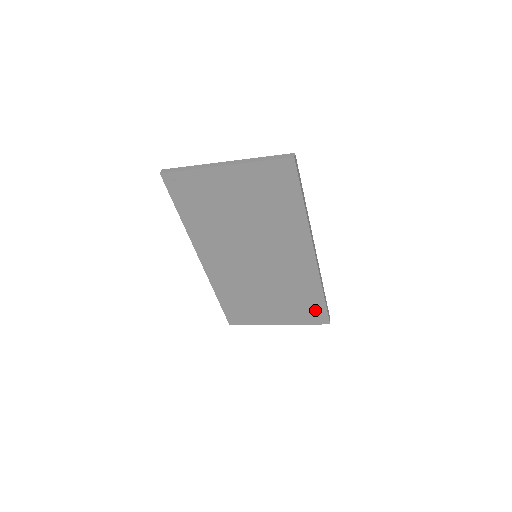
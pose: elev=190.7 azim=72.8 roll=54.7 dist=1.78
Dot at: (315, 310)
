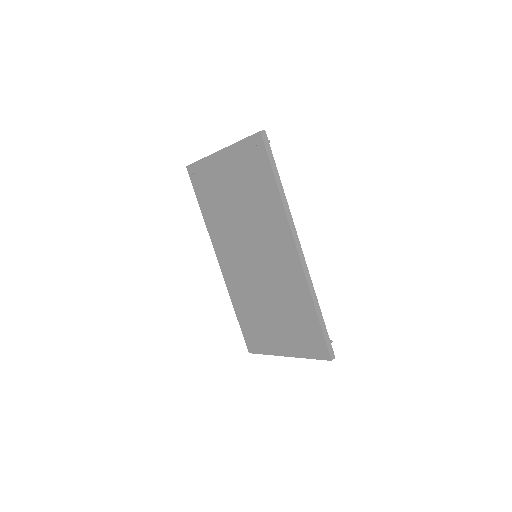
Dot at: (313, 335)
